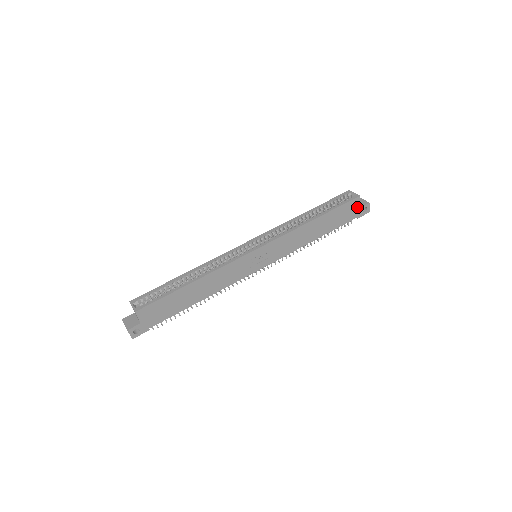
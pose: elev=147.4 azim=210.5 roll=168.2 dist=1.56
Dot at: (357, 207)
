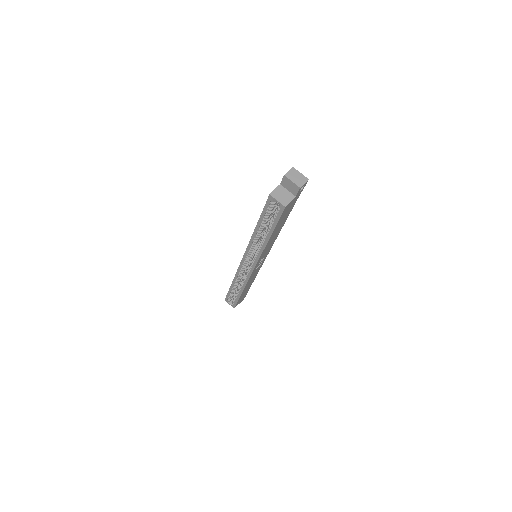
Dot at: (292, 201)
